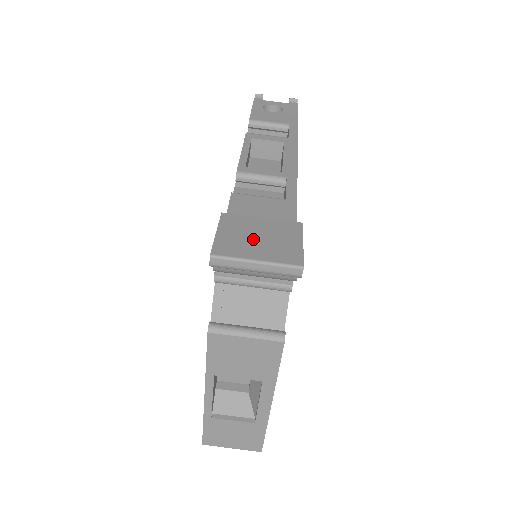
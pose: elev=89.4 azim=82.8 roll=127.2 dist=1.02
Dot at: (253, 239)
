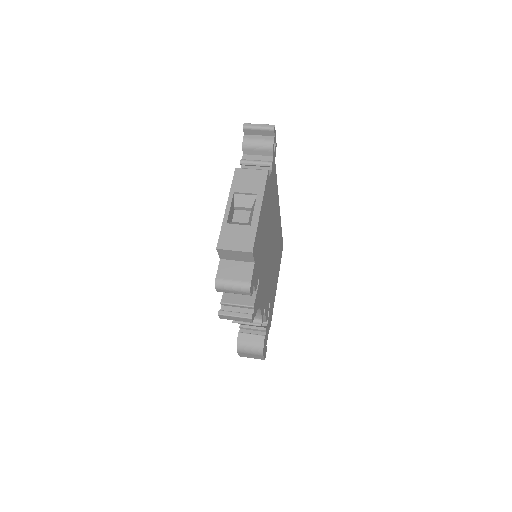
Dot at: occluded
